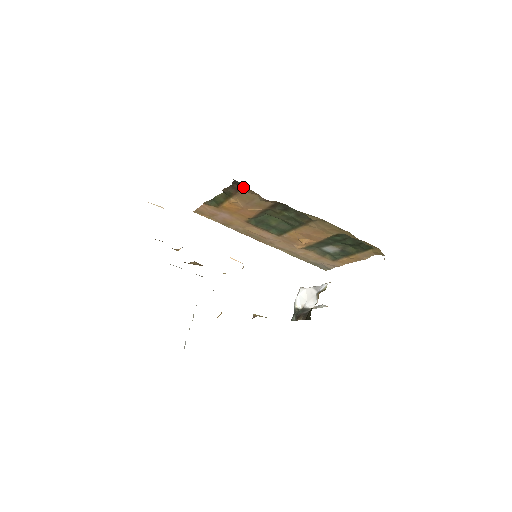
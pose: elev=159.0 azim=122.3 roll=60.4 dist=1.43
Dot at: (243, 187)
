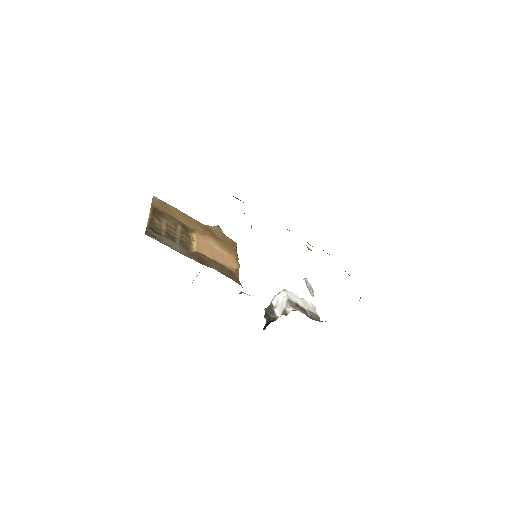
Dot at: occluded
